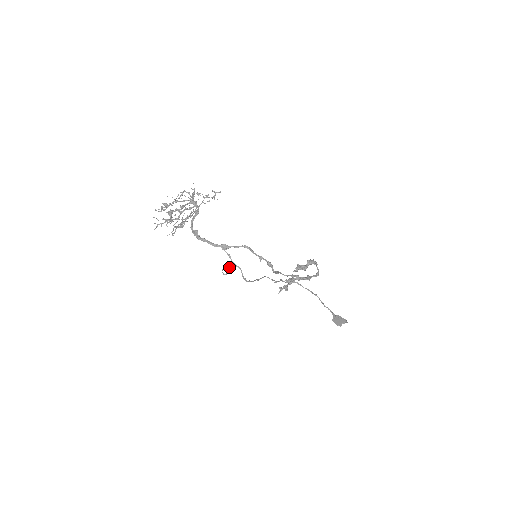
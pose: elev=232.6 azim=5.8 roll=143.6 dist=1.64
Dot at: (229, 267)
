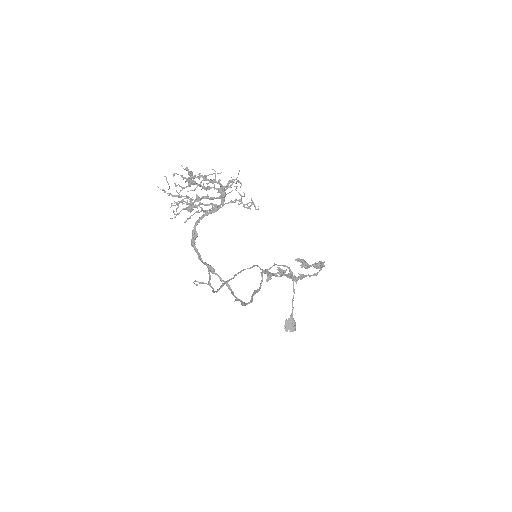
Dot at: occluded
